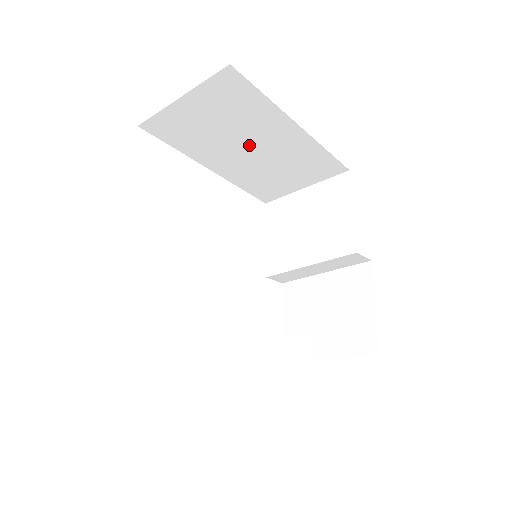
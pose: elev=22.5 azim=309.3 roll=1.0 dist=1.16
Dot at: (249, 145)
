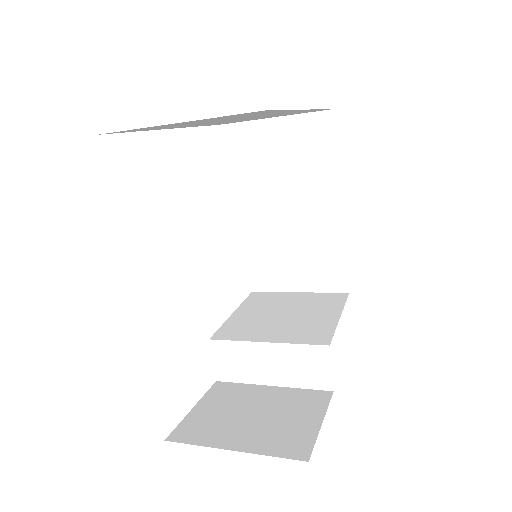
Dot at: (235, 119)
